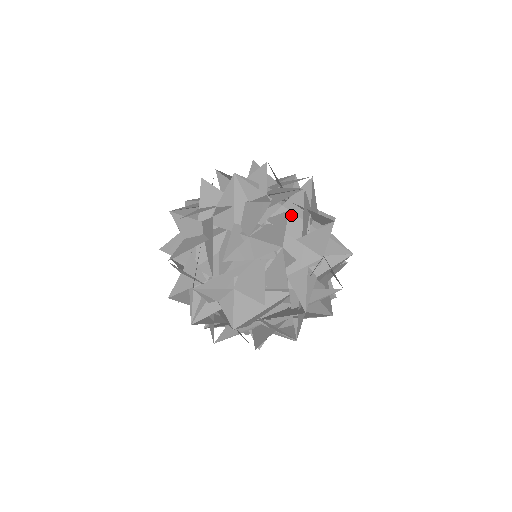
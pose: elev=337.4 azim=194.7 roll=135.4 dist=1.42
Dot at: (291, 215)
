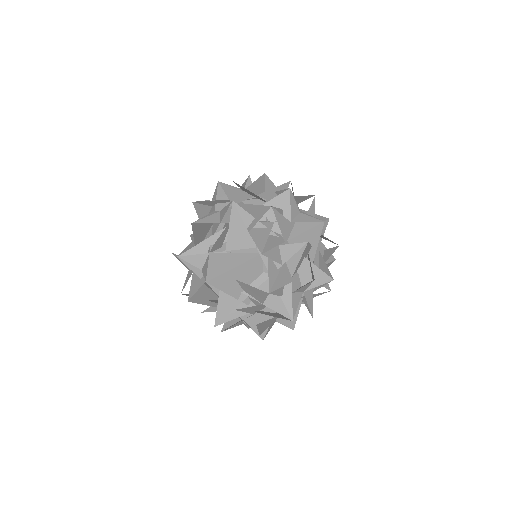
Dot at: (264, 201)
